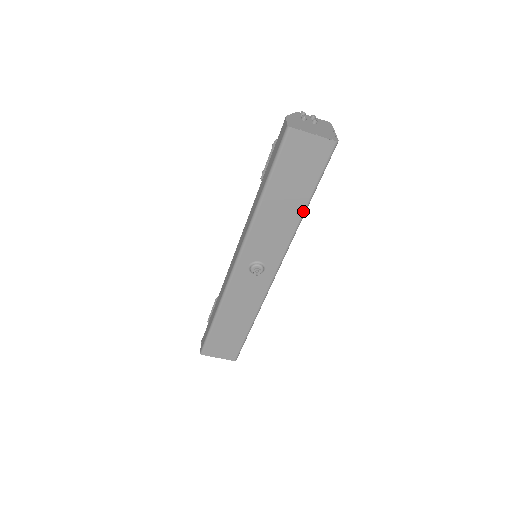
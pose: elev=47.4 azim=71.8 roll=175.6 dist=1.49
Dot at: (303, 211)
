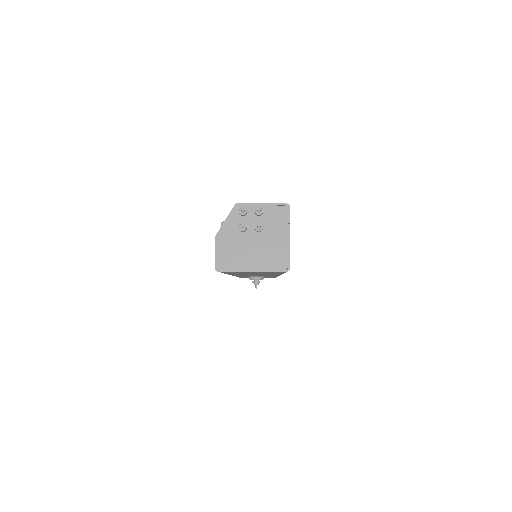
Dot at: occluded
